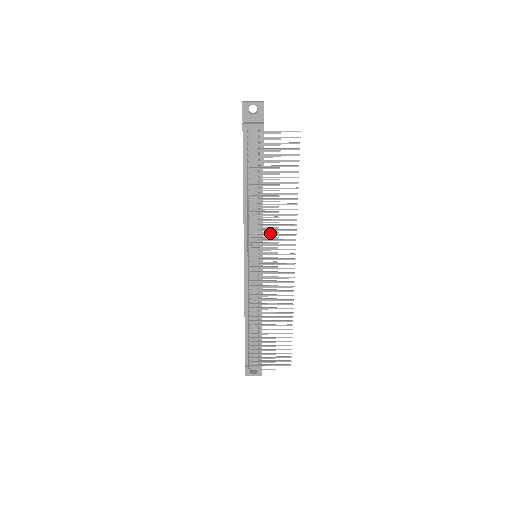
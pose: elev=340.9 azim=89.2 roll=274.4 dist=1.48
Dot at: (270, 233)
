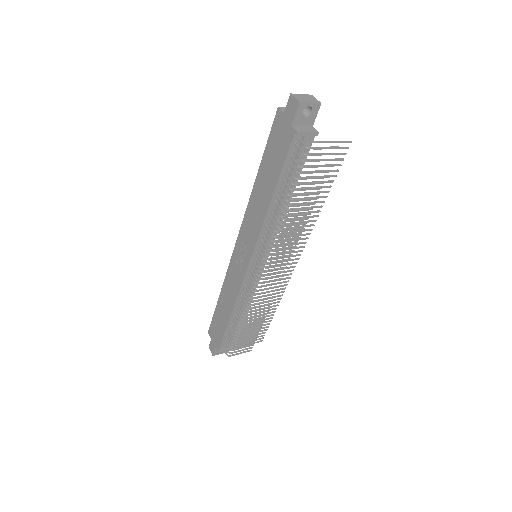
Dot at: (291, 243)
